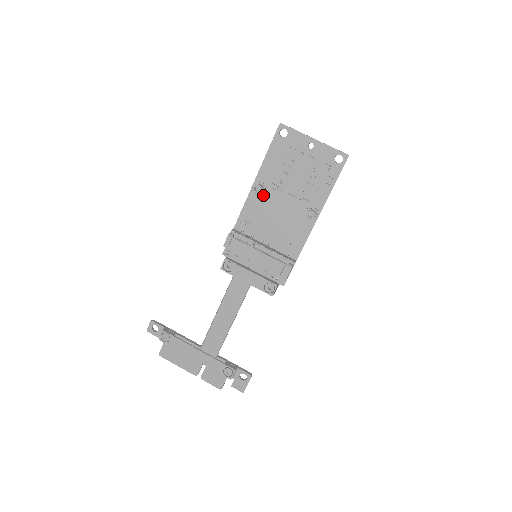
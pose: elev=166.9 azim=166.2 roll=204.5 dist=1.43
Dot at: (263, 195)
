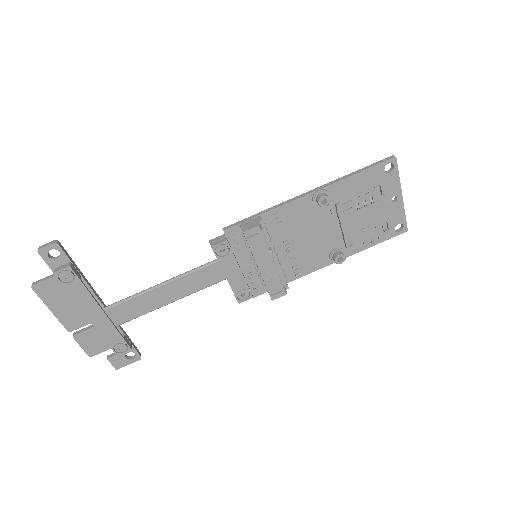
Dot at: (318, 207)
